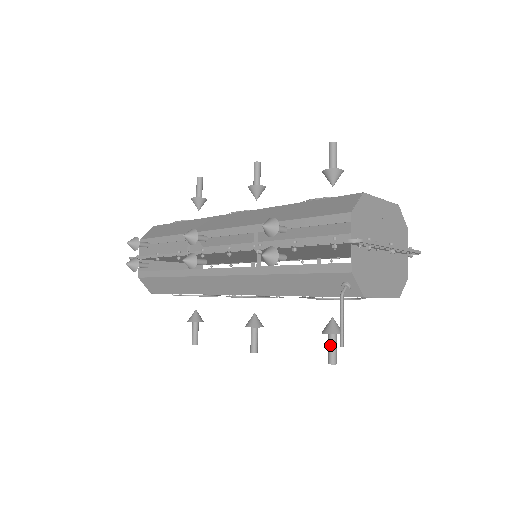
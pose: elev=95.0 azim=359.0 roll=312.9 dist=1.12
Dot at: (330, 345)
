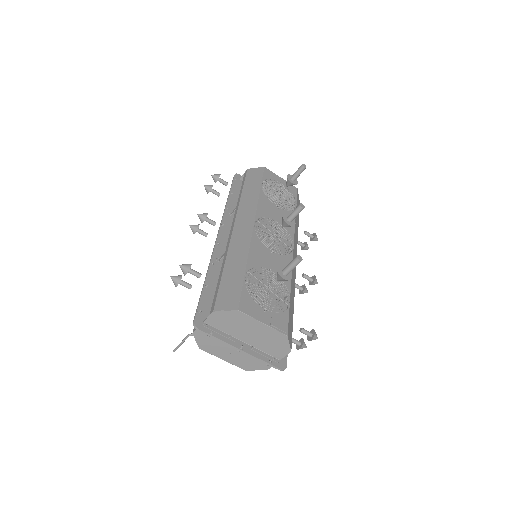
Dot at: occluded
